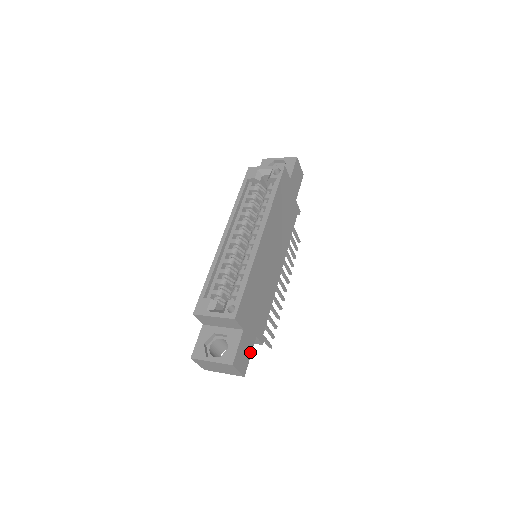
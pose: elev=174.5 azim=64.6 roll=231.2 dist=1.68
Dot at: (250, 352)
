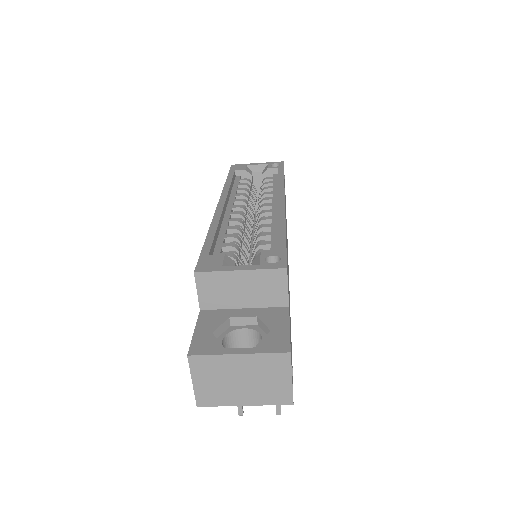
Dot at: occluded
